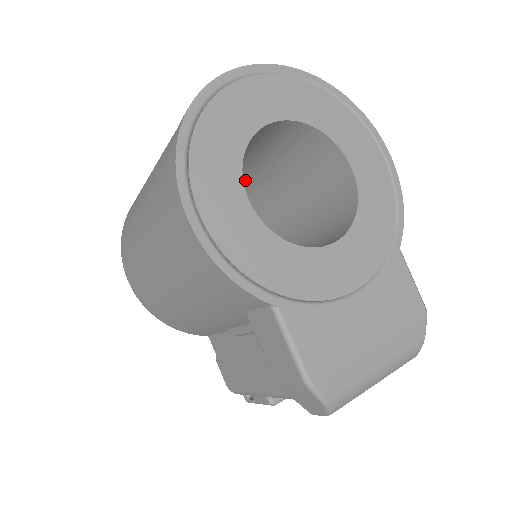
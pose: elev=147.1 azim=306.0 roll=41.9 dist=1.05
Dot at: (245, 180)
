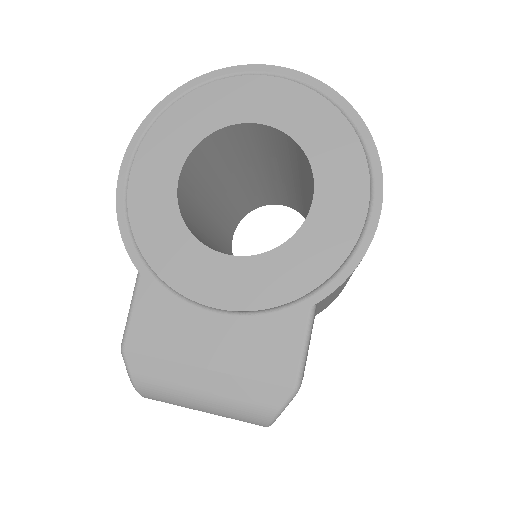
Dot at: (297, 187)
